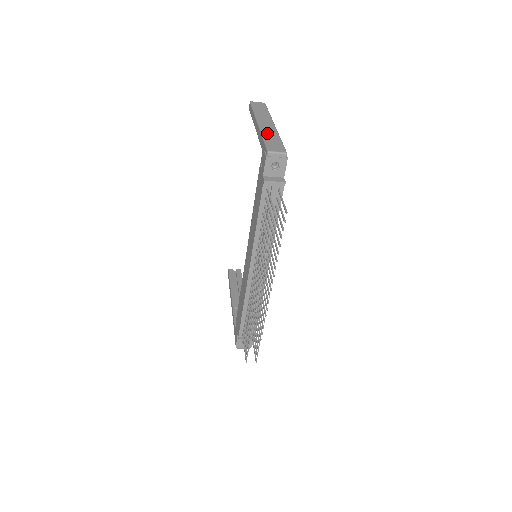
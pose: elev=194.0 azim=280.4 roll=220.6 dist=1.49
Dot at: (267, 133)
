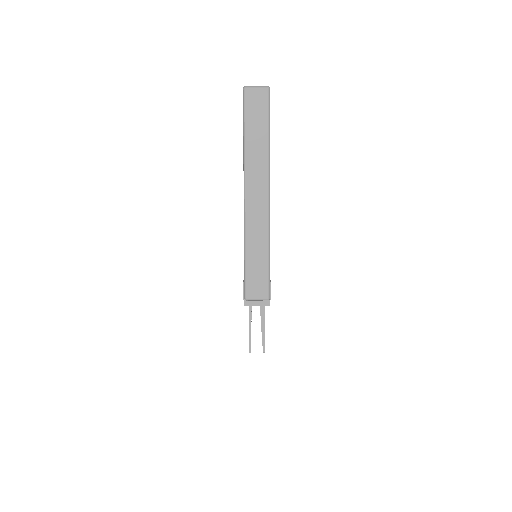
Dot at: (252, 237)
